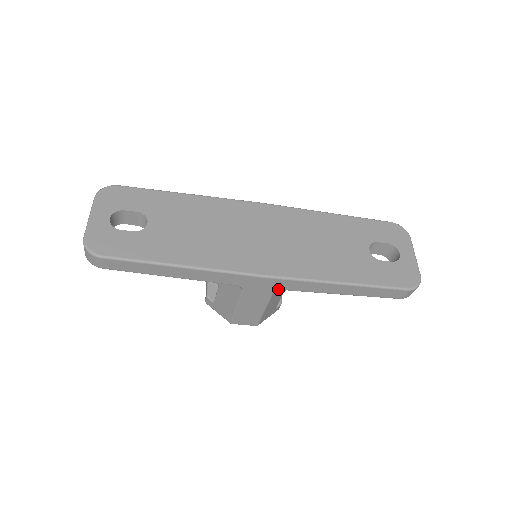
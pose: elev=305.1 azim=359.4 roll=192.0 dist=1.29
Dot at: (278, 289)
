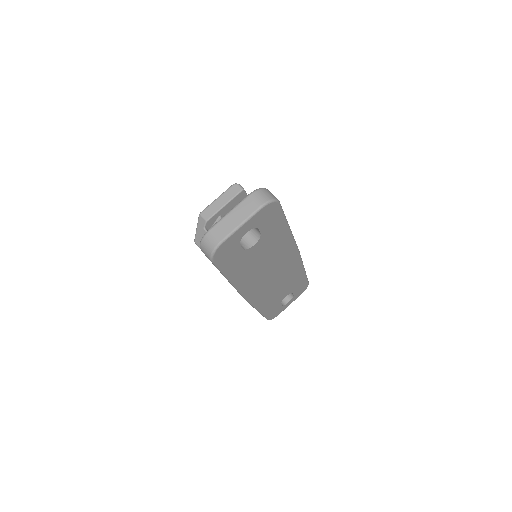
Dot at: occluded
